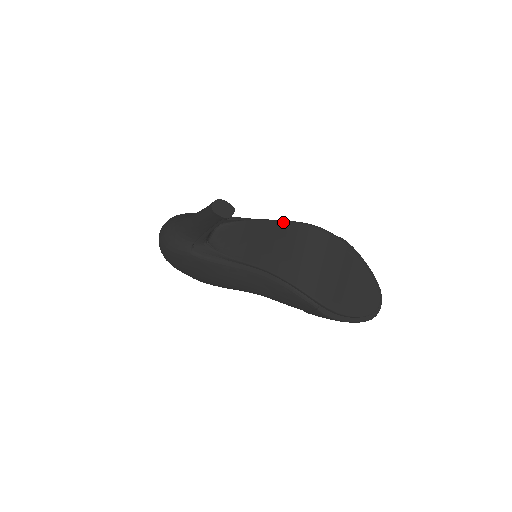
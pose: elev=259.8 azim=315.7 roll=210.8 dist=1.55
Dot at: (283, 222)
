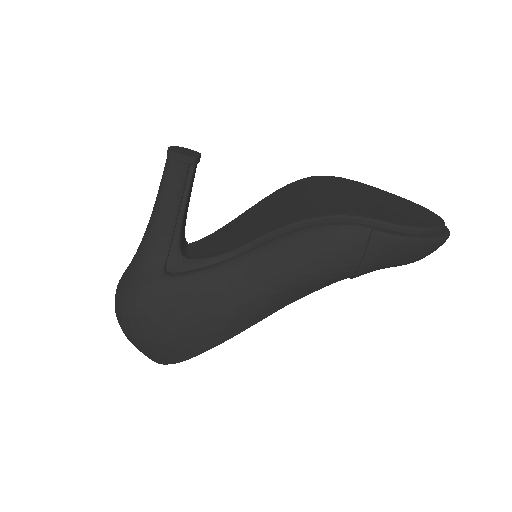
Dot at: (268, 196)
